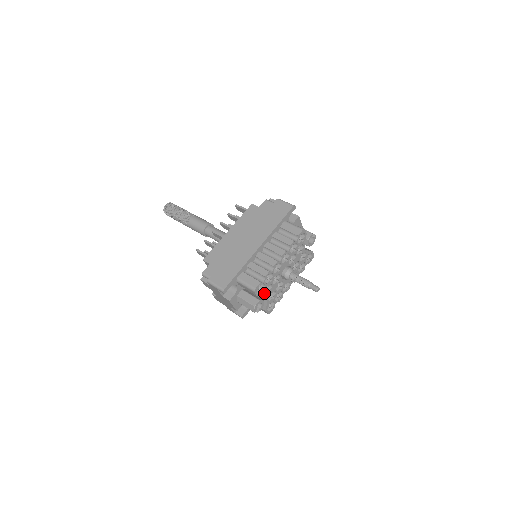
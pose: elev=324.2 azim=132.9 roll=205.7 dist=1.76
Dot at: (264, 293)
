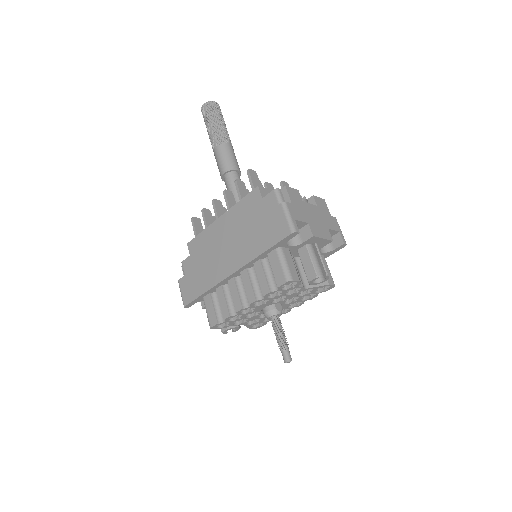
Dot at: (234, 324)
